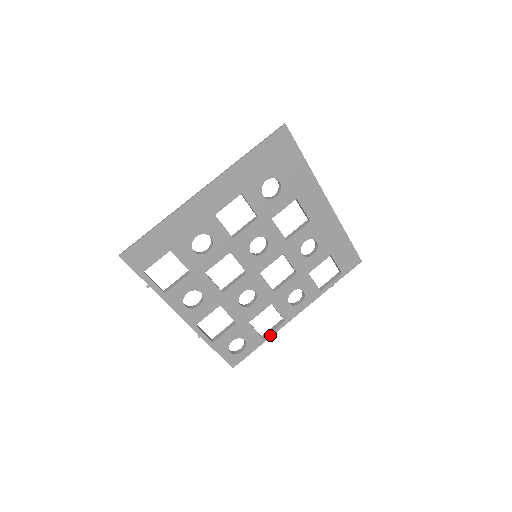
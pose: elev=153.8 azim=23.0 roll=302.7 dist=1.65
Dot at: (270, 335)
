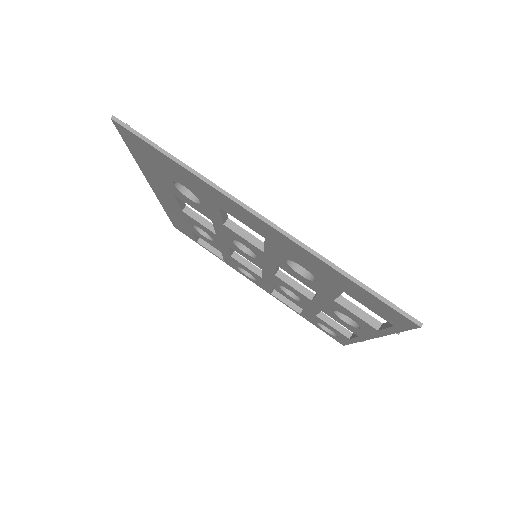
Dot at: (355, 340)
